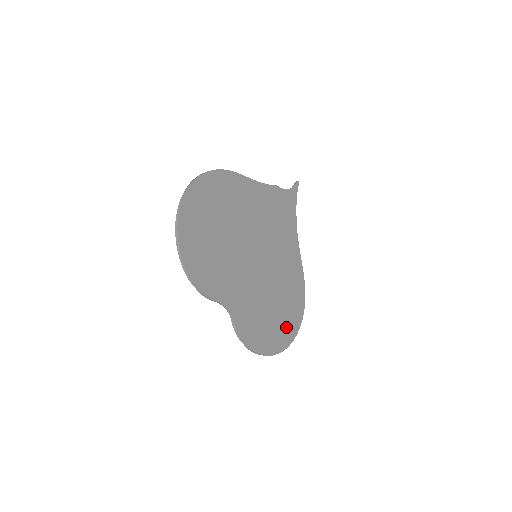
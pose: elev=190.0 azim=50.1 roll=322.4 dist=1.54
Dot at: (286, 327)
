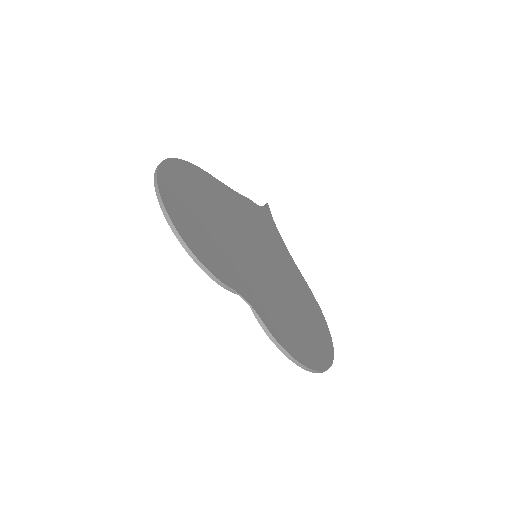
Dot at: (319, 342)
